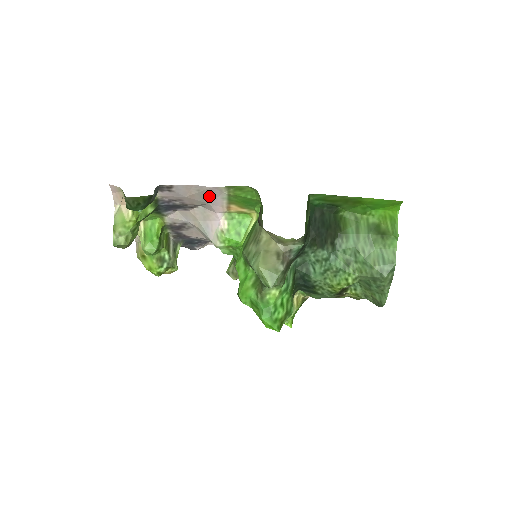
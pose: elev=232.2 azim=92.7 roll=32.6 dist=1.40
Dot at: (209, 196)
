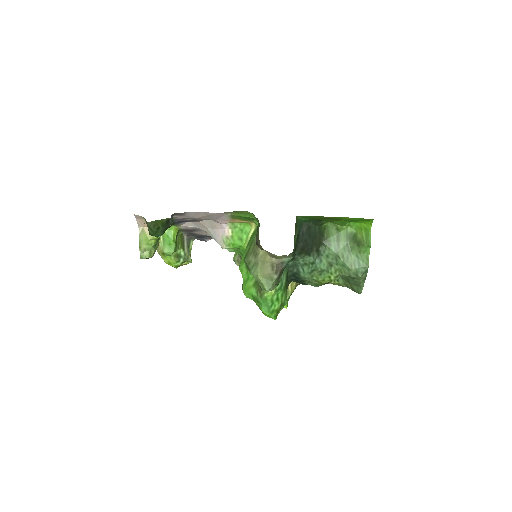
Dot at: (215, 217)
